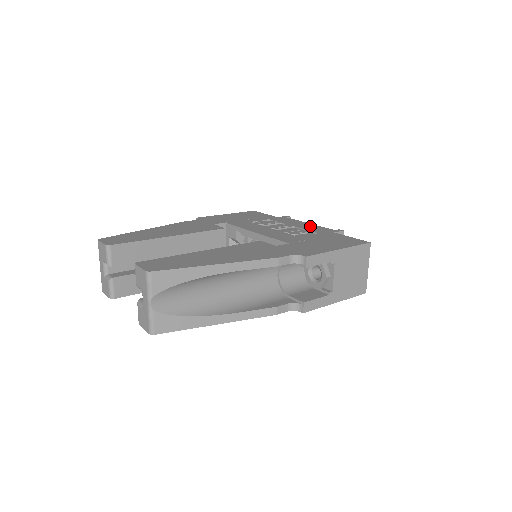
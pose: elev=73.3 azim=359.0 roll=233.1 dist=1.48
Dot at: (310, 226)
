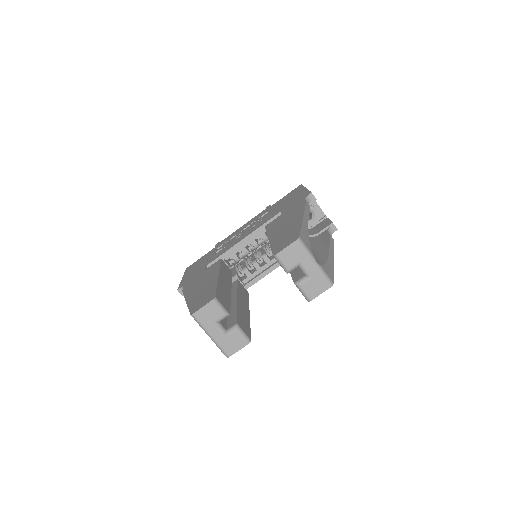
Dot at: (250, 222)
